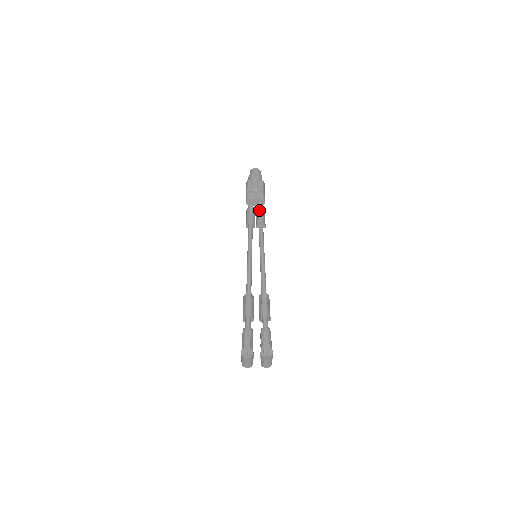
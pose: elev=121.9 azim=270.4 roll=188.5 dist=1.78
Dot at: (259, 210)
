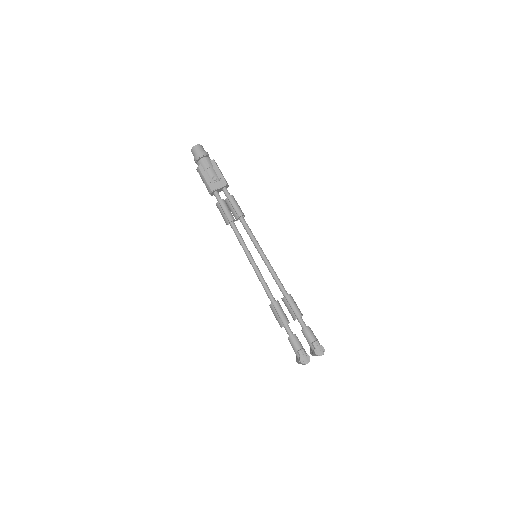
Dot at: (232, 202)
